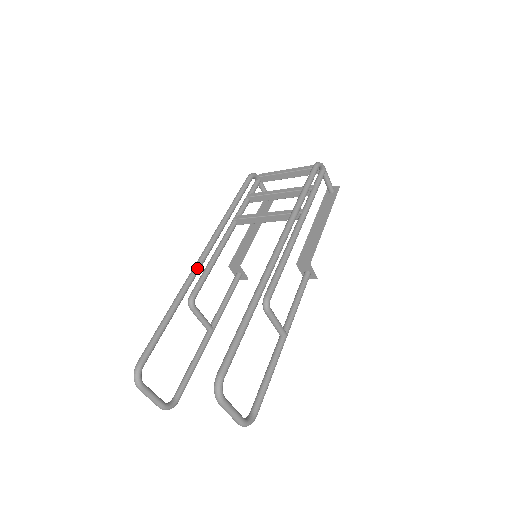
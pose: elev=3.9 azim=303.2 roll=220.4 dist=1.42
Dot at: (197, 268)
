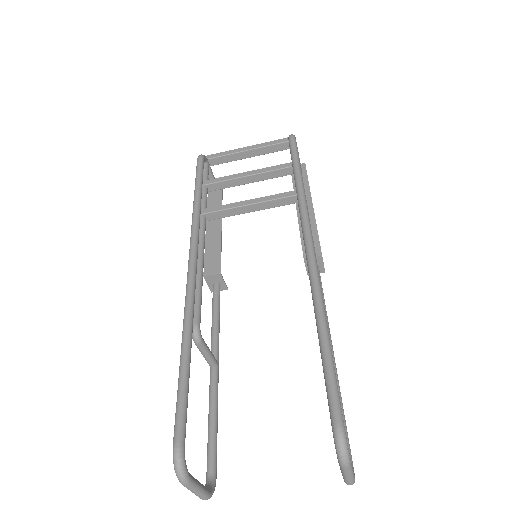
Dot at: (193, 284)
